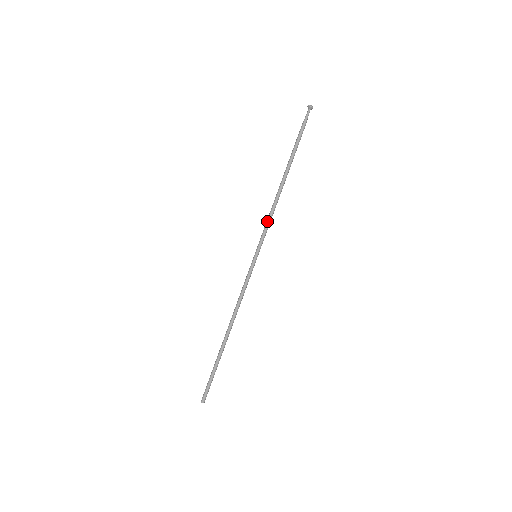
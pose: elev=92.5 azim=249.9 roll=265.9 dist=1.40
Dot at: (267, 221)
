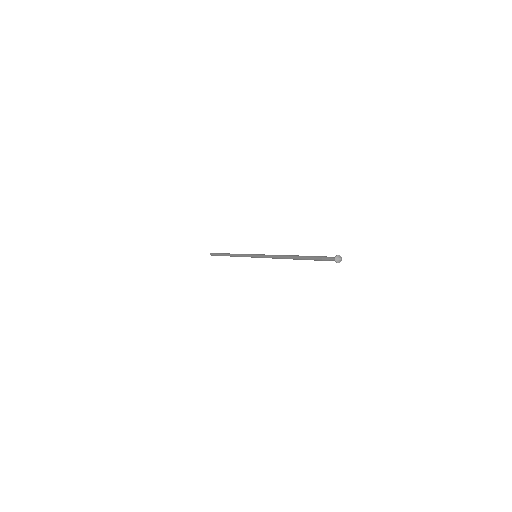
Dot at: (268, 256)
